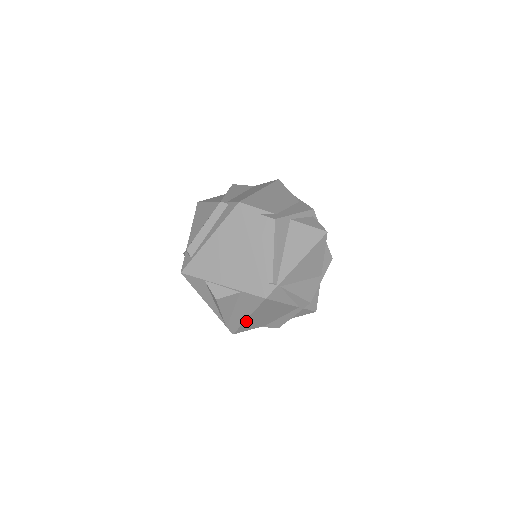
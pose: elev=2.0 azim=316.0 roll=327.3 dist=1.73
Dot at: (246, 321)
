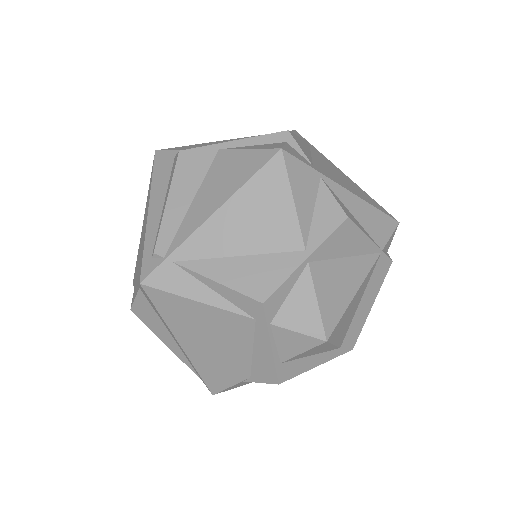
Dot at: (190, 356)
